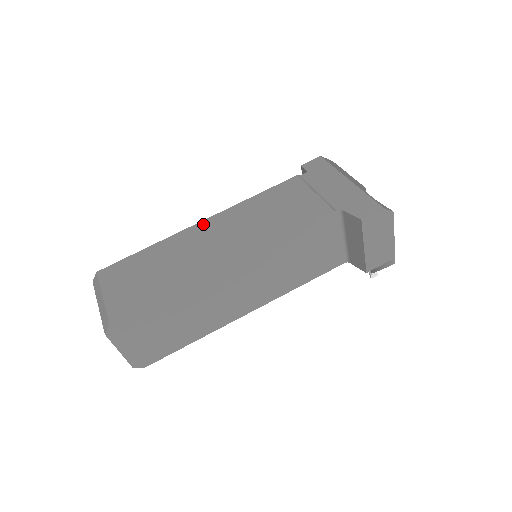
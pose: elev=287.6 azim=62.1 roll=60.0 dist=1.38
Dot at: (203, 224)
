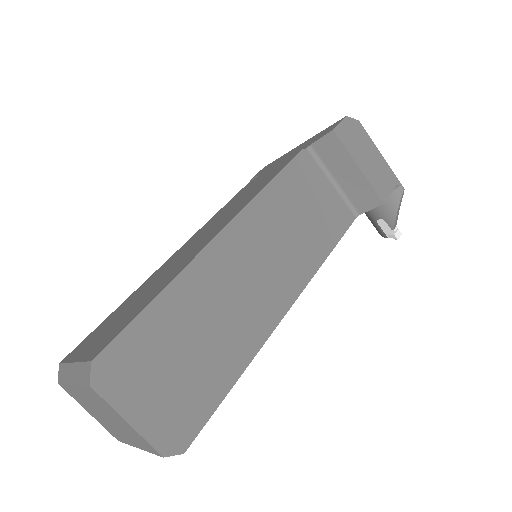
Dot at: (176, 253)
